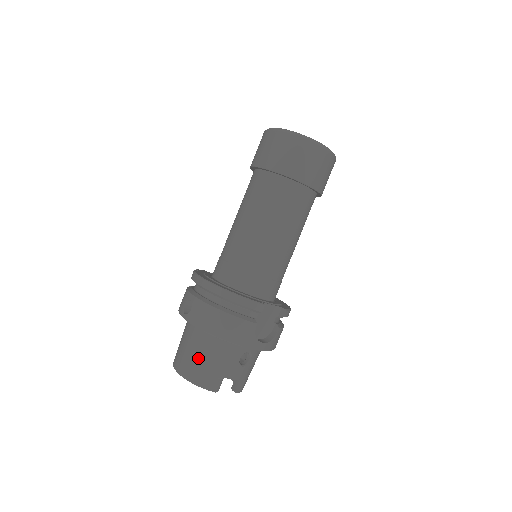
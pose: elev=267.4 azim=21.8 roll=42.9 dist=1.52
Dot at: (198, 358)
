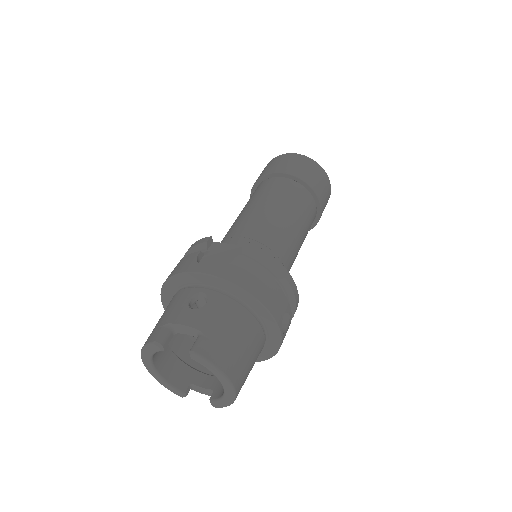
Dot at: occluded
